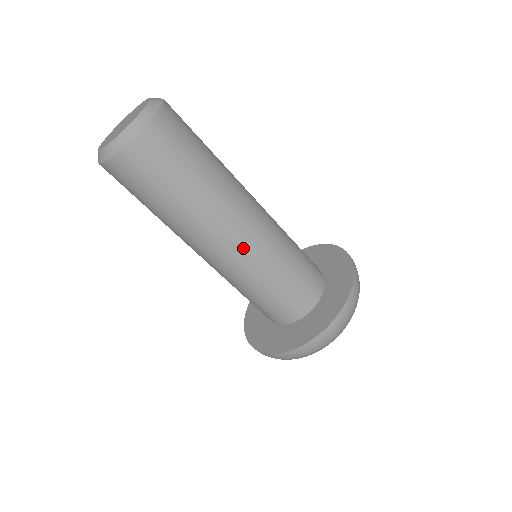
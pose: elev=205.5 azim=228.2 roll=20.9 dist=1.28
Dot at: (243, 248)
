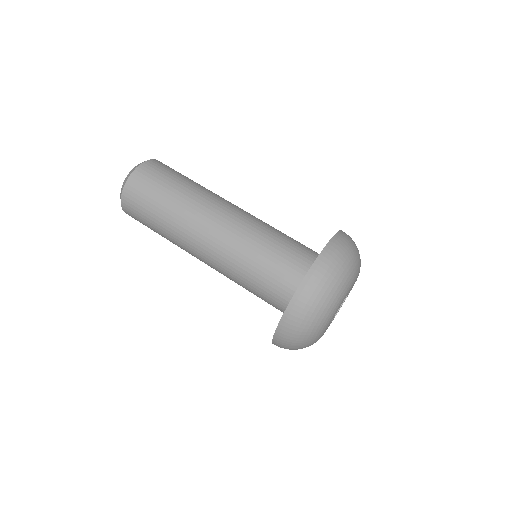
Dot at: (233, 220)
